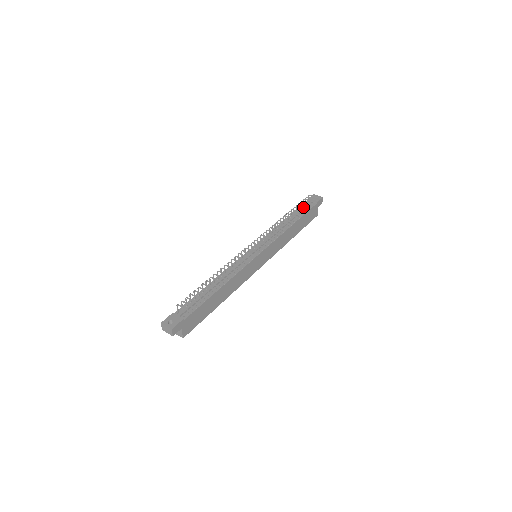
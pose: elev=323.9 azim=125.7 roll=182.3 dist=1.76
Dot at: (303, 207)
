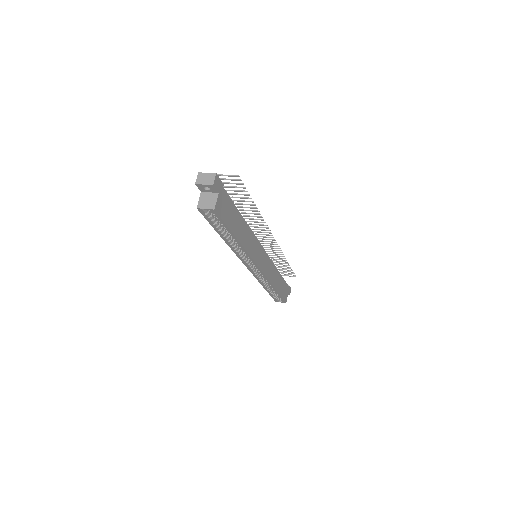
Dot at: (284, 268)
